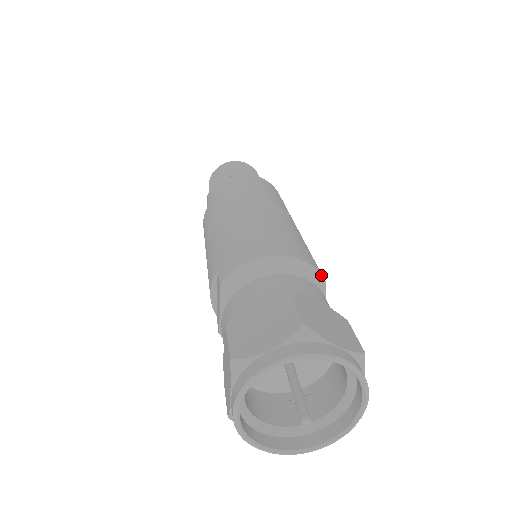
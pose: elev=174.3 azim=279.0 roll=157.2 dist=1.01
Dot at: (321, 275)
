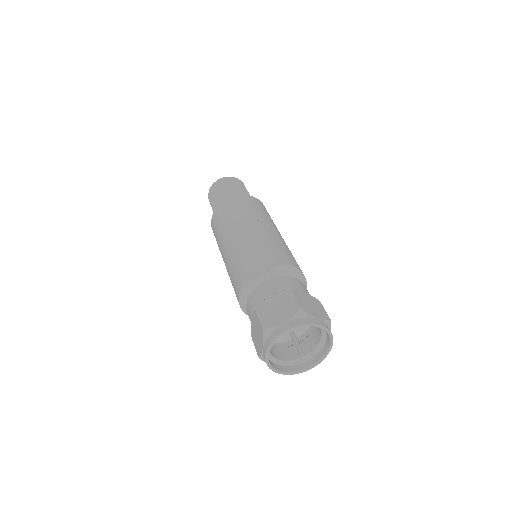
Dot at: occluded
